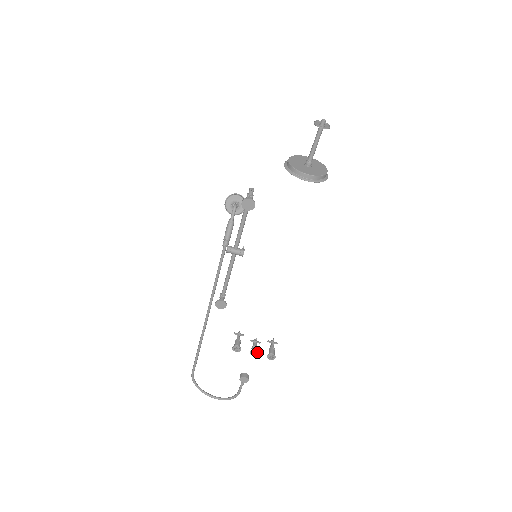
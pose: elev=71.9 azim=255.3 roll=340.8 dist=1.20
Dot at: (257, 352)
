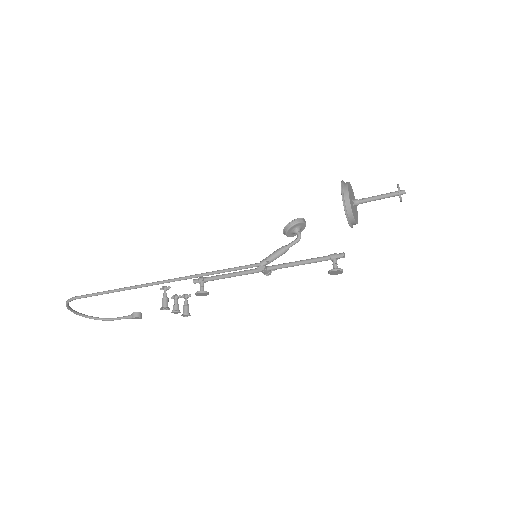
Dot at: (179, 312)
